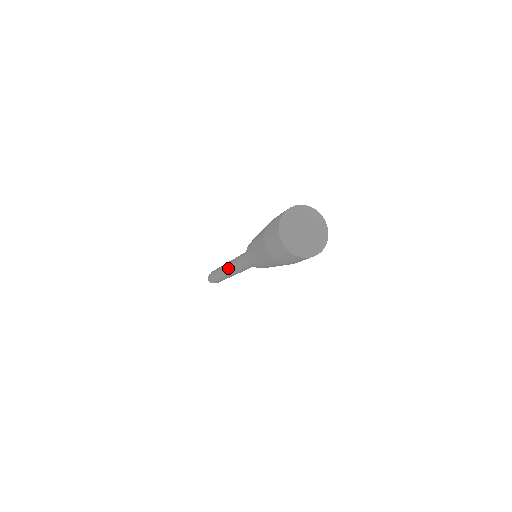
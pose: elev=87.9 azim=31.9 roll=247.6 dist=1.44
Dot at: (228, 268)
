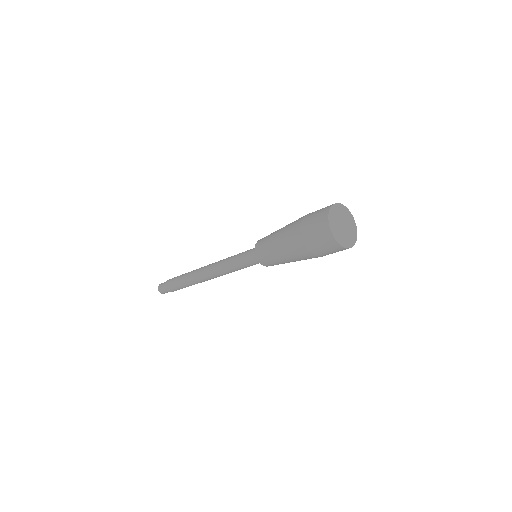
Dot at: (209, 276)
